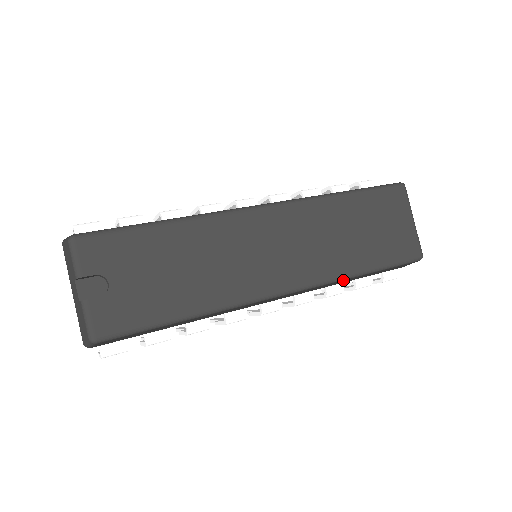
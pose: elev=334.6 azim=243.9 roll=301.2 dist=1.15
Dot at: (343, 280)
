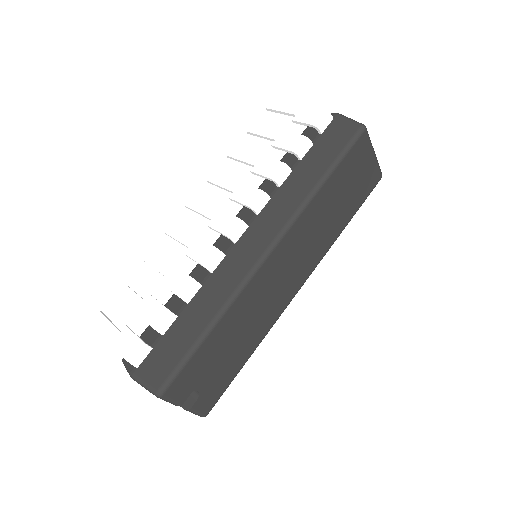
Dot at: occluded
